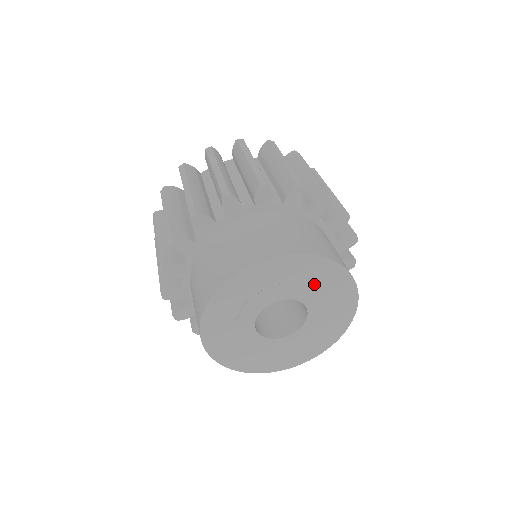
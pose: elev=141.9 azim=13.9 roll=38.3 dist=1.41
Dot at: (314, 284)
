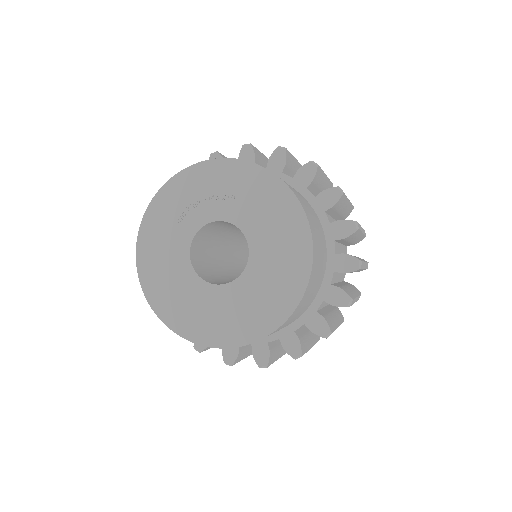
Dot at: (267, 219)
